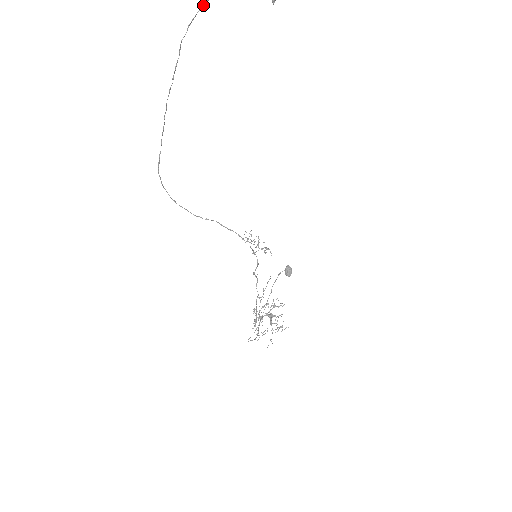
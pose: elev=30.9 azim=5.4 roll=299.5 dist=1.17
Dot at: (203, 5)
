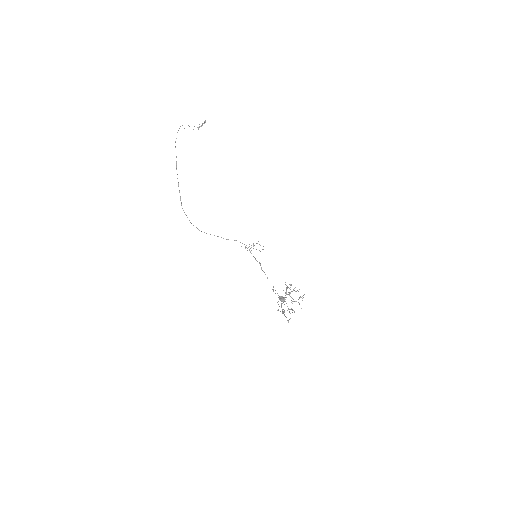
Dot at: occluded
